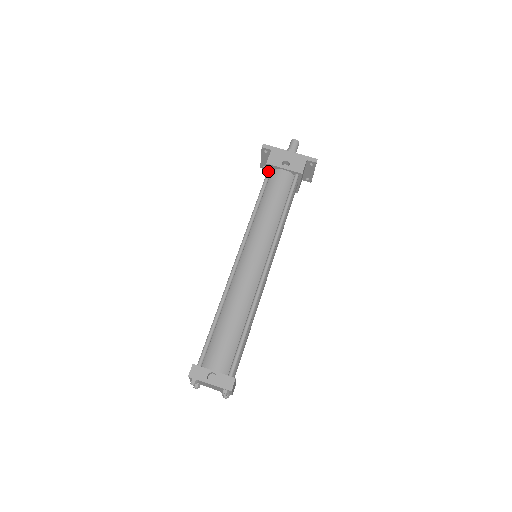
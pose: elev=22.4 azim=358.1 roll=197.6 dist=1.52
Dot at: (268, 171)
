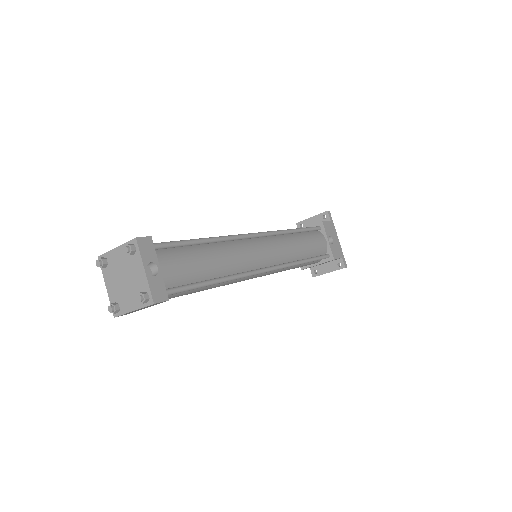
Dot at: (318, 227)
